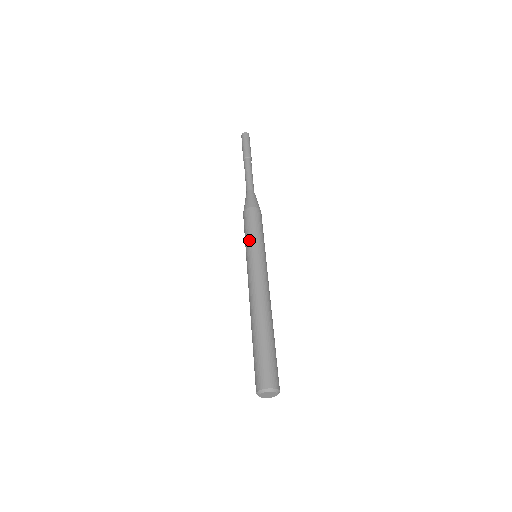
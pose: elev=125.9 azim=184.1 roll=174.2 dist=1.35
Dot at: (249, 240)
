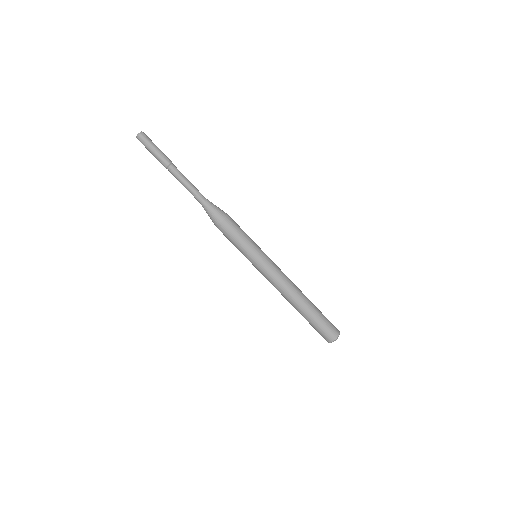
Dot at: (247, 250)
